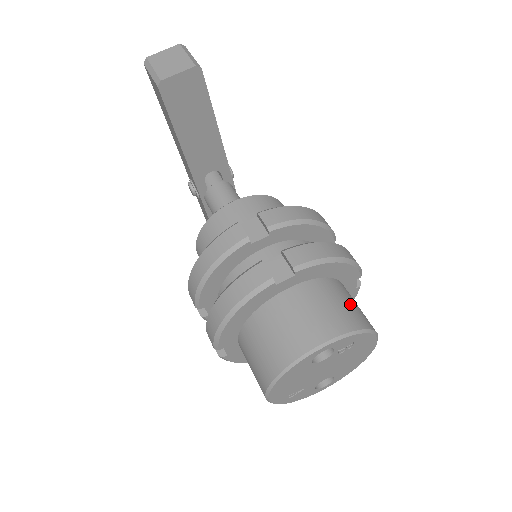
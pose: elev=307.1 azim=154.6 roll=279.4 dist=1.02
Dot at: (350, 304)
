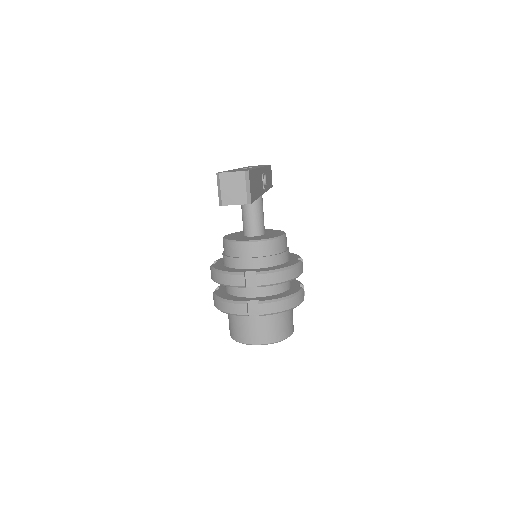
Dot at: (284, 324)
